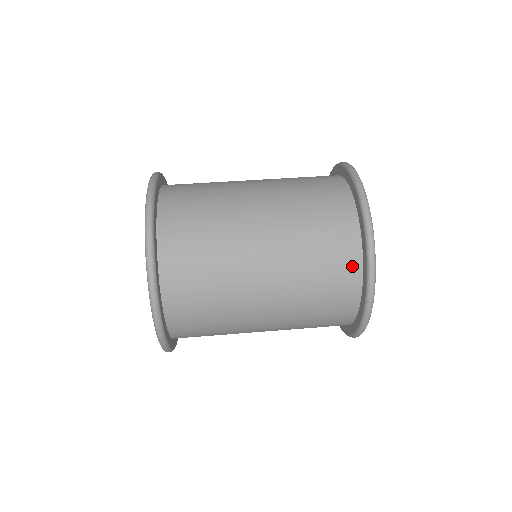
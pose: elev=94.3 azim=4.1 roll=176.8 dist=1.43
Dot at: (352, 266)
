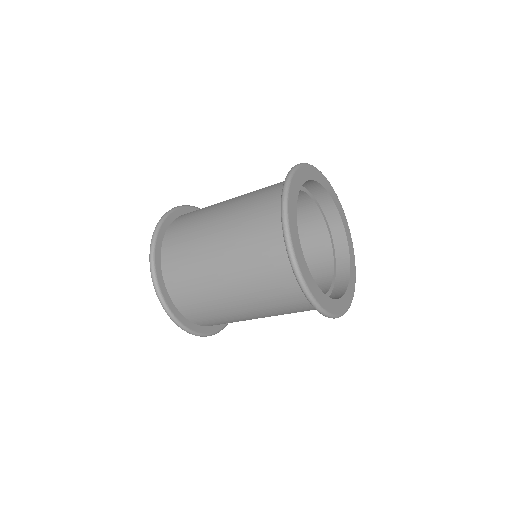
Dot at: (279, 232)
